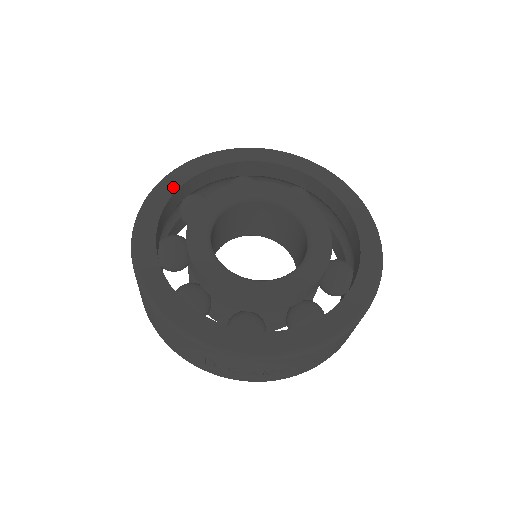
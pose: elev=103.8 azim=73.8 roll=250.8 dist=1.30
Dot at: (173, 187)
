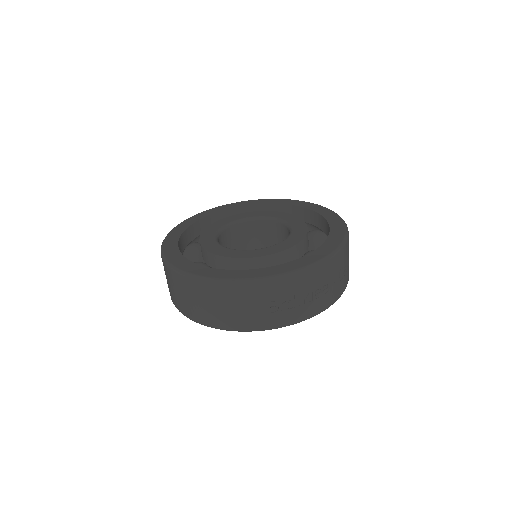
Dot at: (176, 237)
